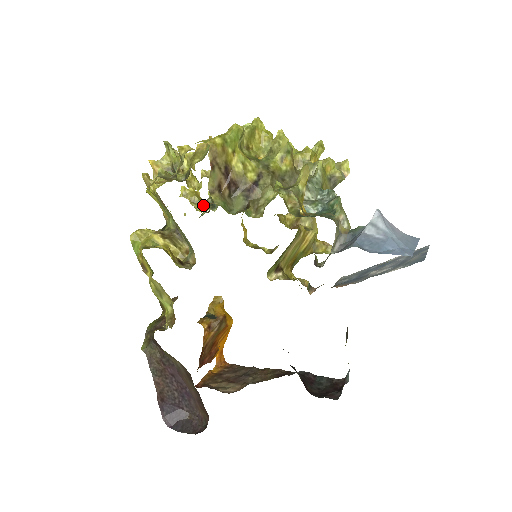
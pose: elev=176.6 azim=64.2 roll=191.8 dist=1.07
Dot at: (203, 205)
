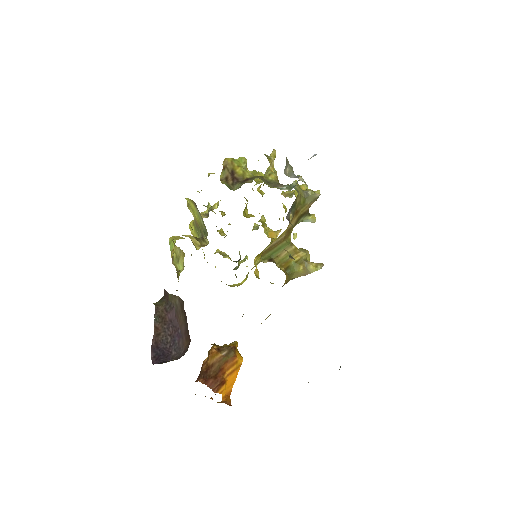
Dot at: (229, 258)
